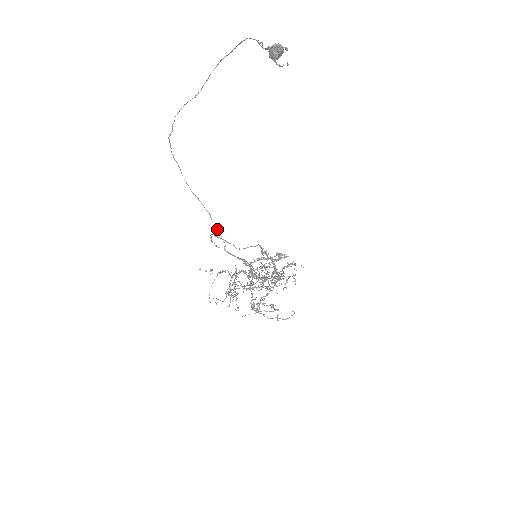
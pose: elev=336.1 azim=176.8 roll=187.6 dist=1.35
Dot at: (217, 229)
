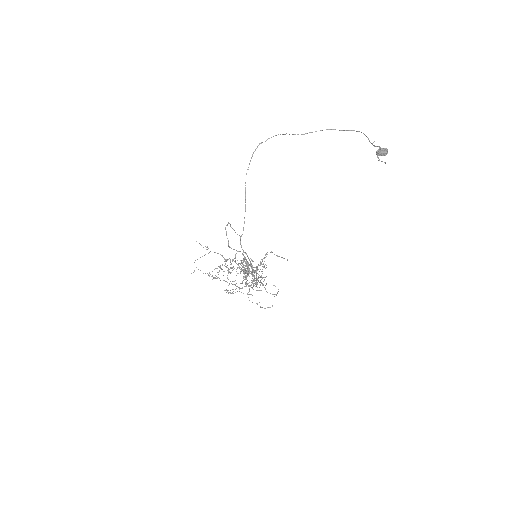
Dot at: occluded
